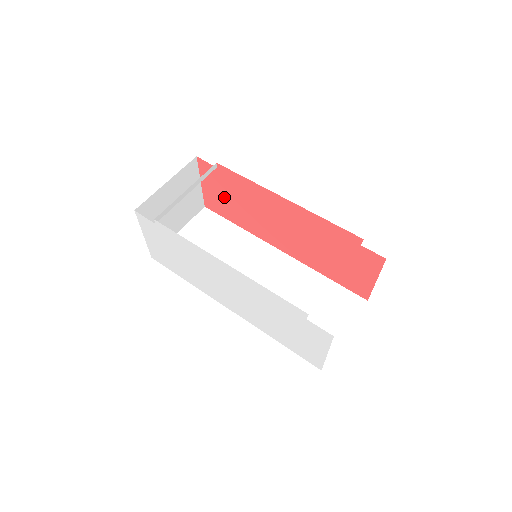
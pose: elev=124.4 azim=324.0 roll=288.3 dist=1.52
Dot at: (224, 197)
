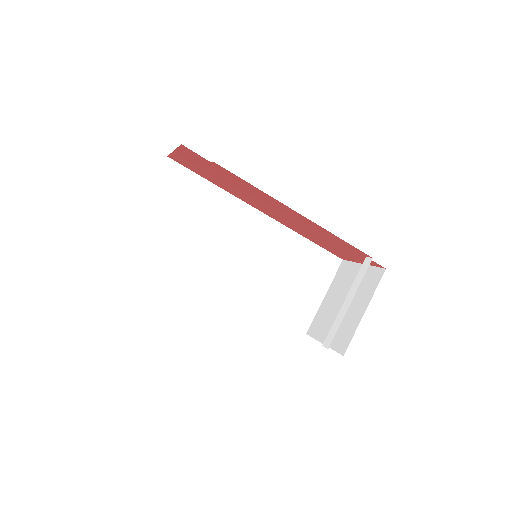
Dot at: (206, 171)
